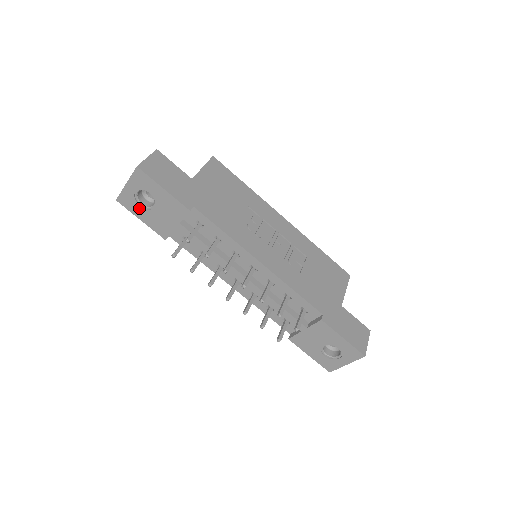
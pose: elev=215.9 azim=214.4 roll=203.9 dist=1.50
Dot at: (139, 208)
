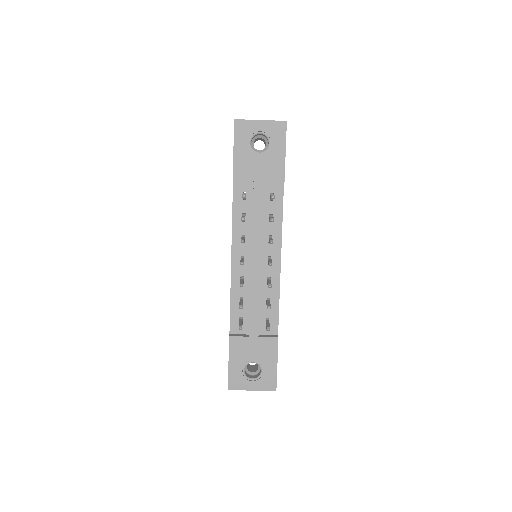
Dot at: (246, 142)
